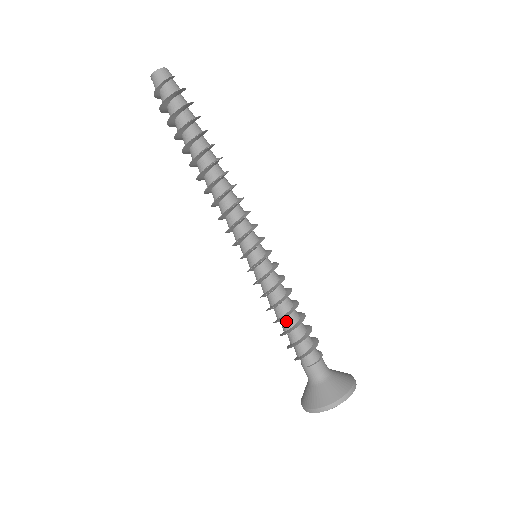
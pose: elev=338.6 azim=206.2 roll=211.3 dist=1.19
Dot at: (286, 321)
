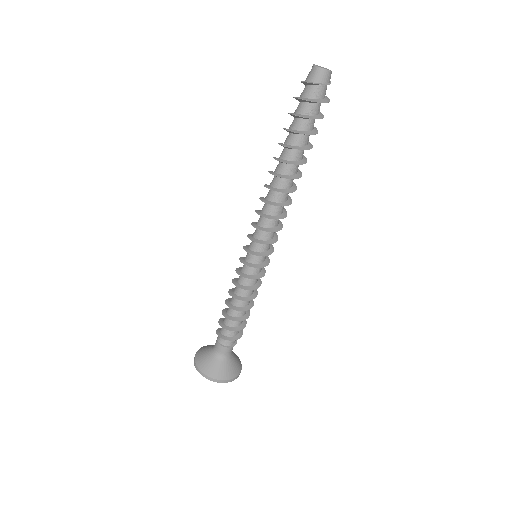
Dot at: (233, 310)
